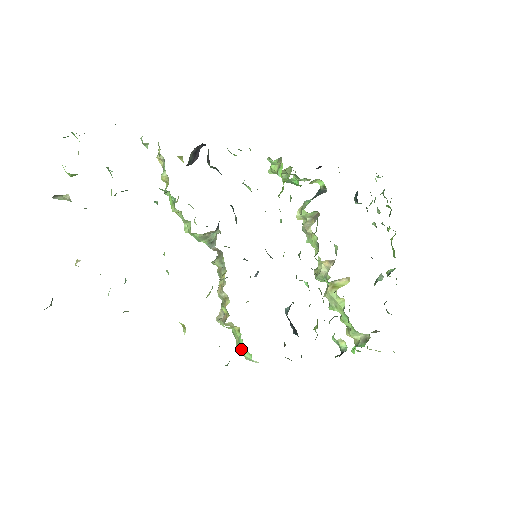
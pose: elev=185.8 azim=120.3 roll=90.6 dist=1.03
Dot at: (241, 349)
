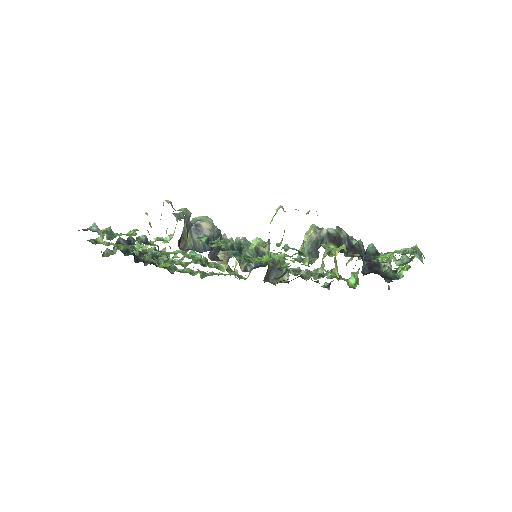
Dot at: occluded
